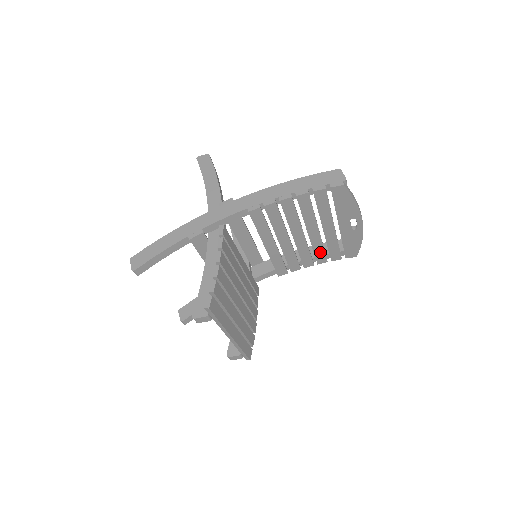
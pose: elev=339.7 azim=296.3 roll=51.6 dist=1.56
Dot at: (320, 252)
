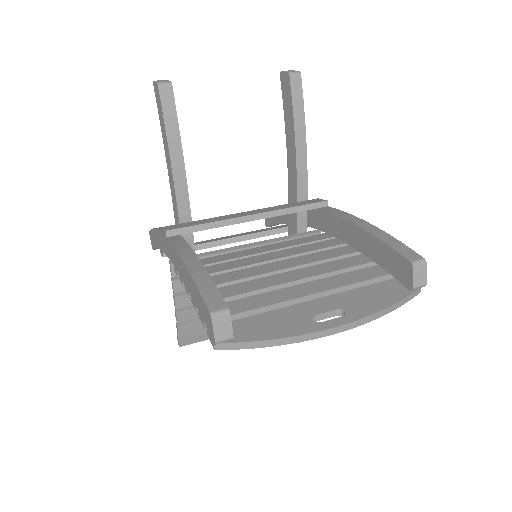
Dot at: occluded
